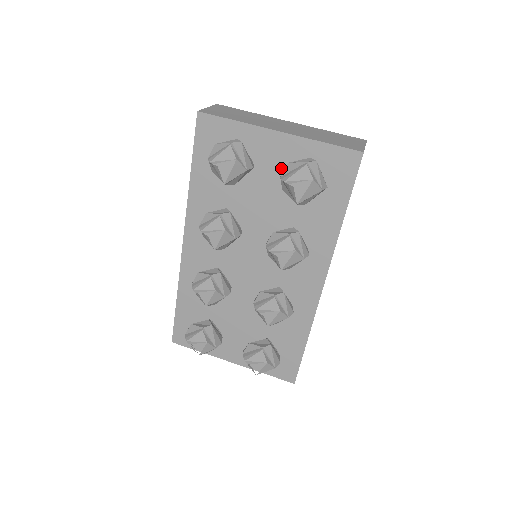
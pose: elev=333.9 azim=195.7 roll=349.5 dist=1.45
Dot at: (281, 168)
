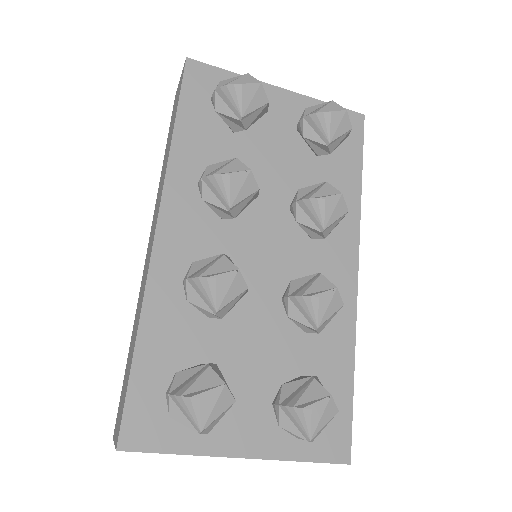
Dot at: (289, 125)
